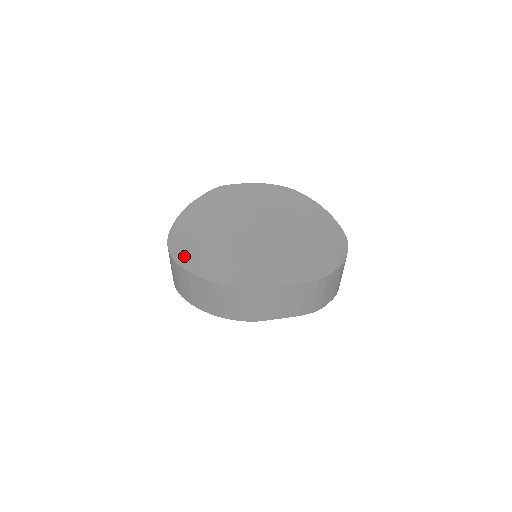
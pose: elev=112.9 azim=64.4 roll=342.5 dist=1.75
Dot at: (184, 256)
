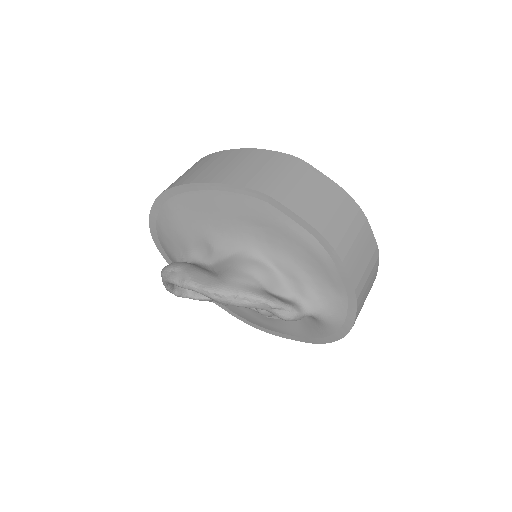
Dot at: occluded
